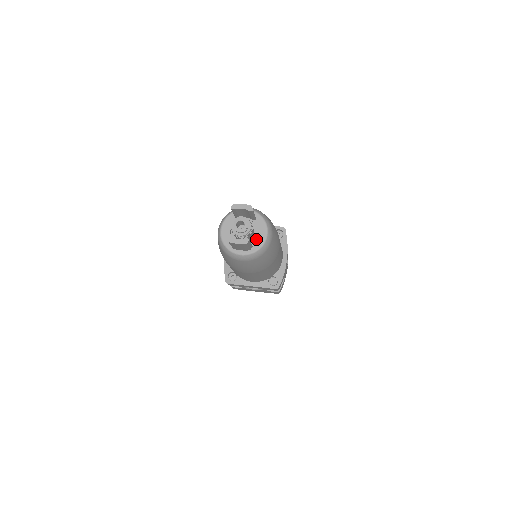
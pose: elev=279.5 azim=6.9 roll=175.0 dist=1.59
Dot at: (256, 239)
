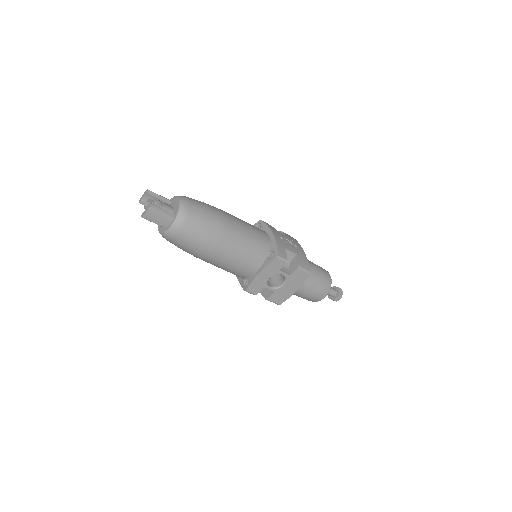
Dot at: (175, 209)
